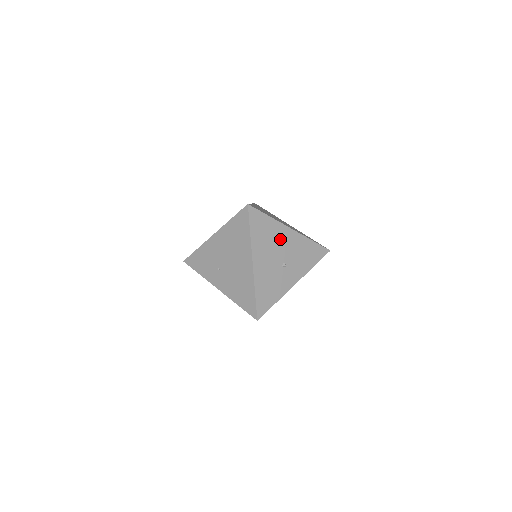
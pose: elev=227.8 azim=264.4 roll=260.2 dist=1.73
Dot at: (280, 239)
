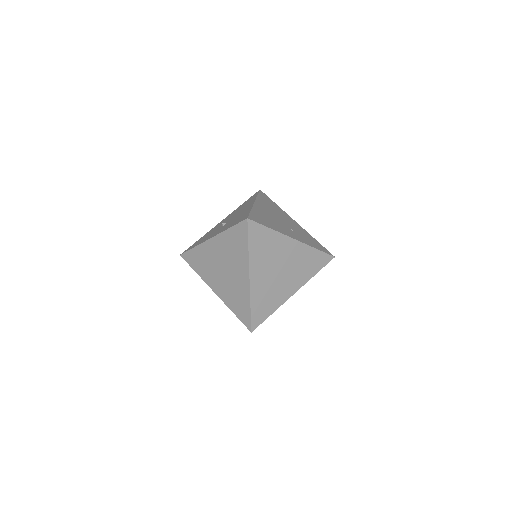
Dot at: occluded
